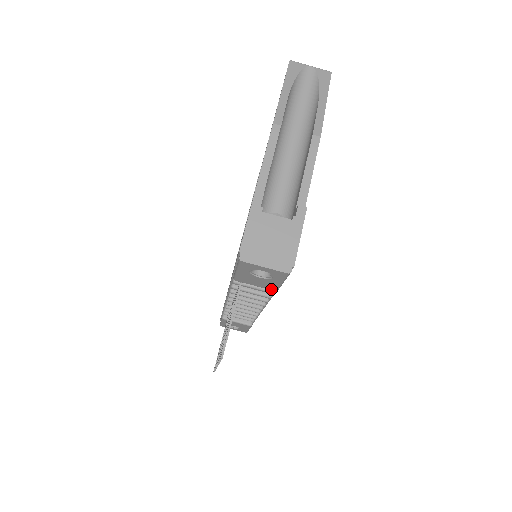
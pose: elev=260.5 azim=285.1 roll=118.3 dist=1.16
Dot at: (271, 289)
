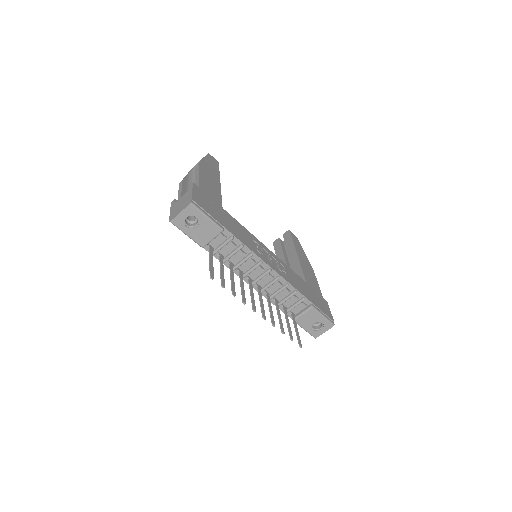
Dot at: (218, 232)
